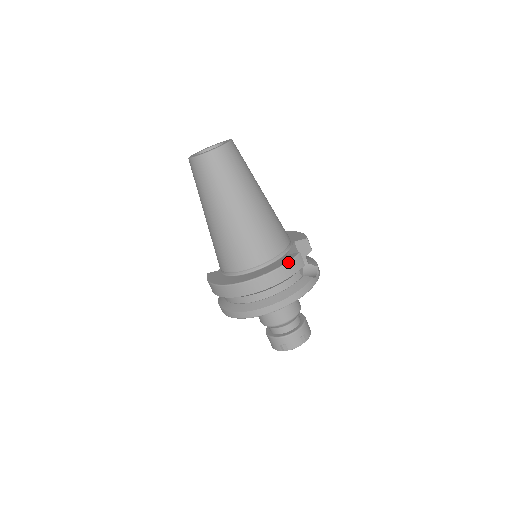
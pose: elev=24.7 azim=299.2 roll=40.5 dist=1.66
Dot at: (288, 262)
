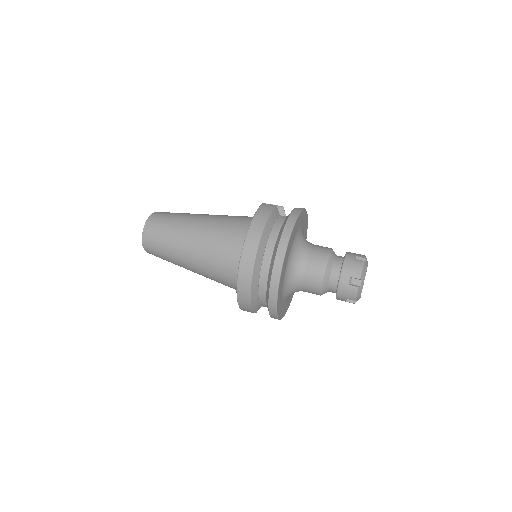
Dot at: (256, 211)
